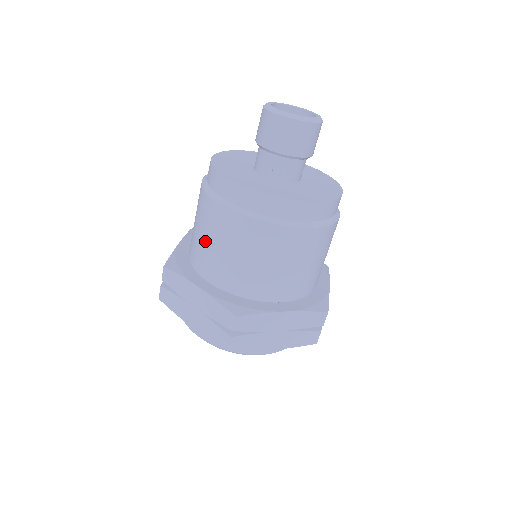
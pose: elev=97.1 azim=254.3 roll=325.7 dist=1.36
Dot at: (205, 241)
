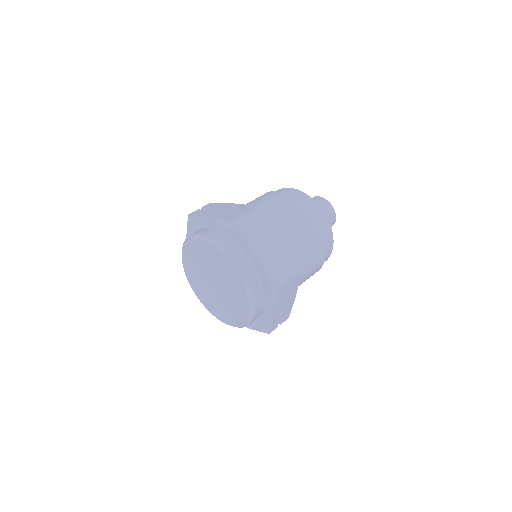
Dot at: (249, 203)
